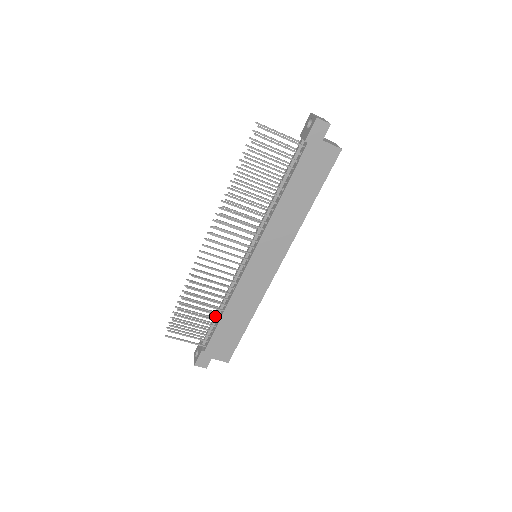
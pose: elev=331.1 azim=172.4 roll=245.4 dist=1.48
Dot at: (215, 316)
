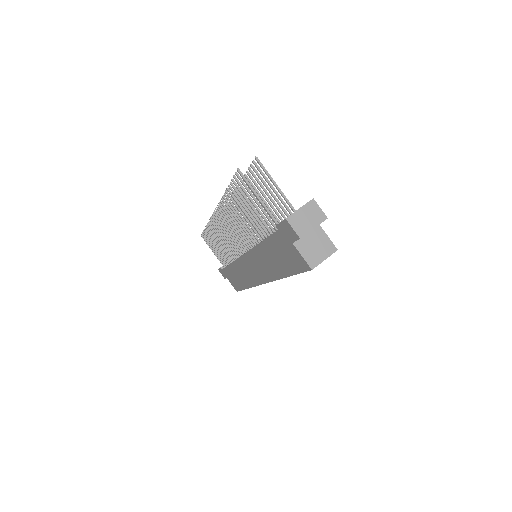
Dot at: occluded
